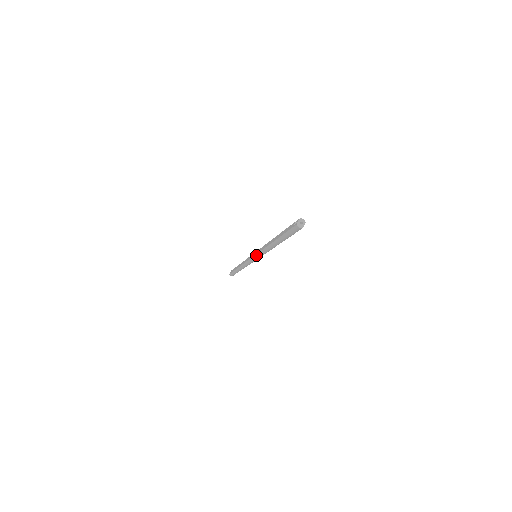
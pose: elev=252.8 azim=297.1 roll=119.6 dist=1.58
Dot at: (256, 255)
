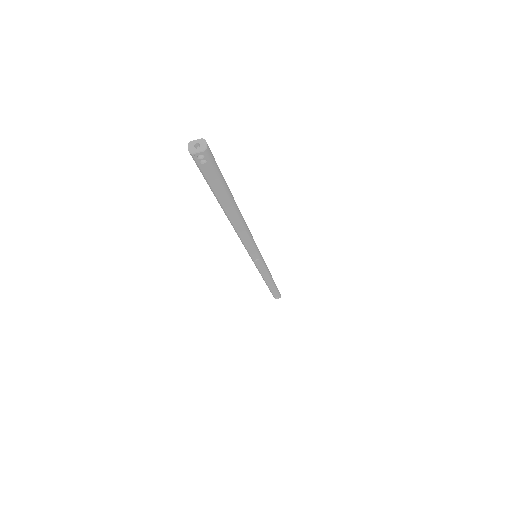
Dot at: occluded
